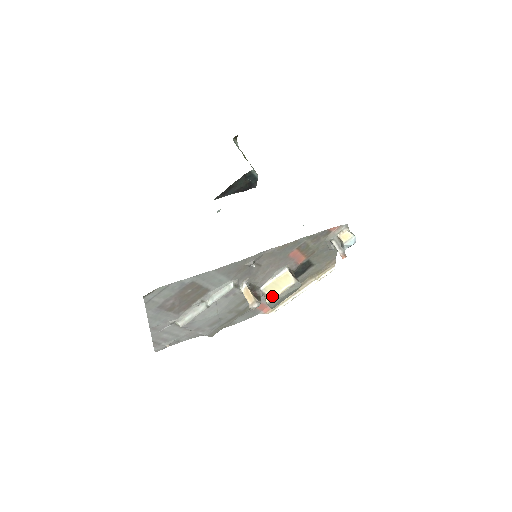
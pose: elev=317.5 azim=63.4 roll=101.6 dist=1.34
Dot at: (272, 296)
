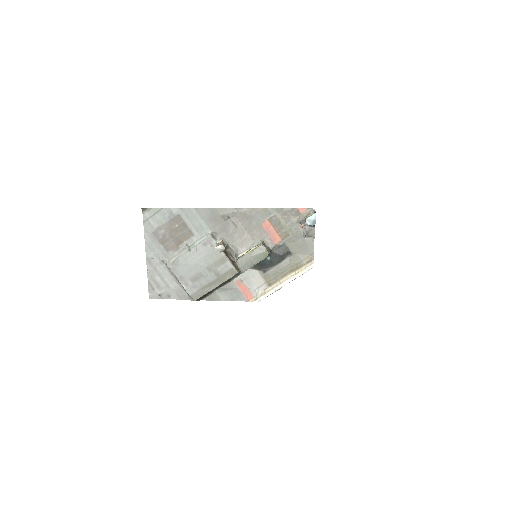
Dot at: (241, 256)
